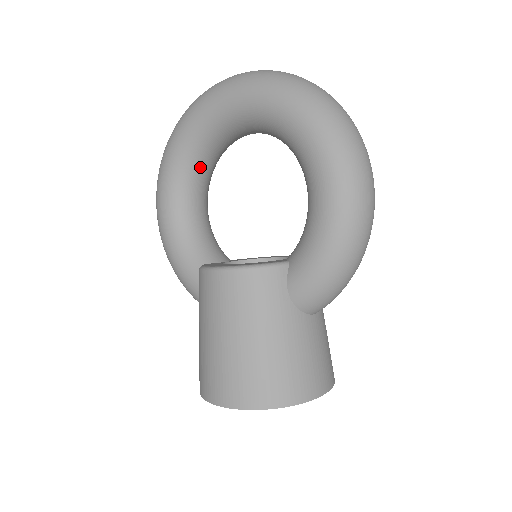
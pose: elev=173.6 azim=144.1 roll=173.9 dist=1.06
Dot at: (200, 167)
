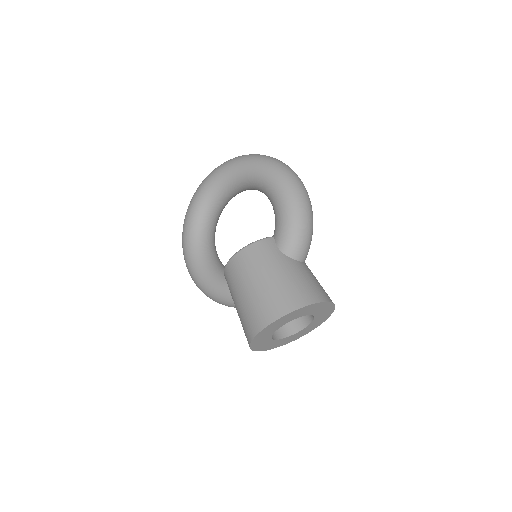
Dot at: (206, 229)
